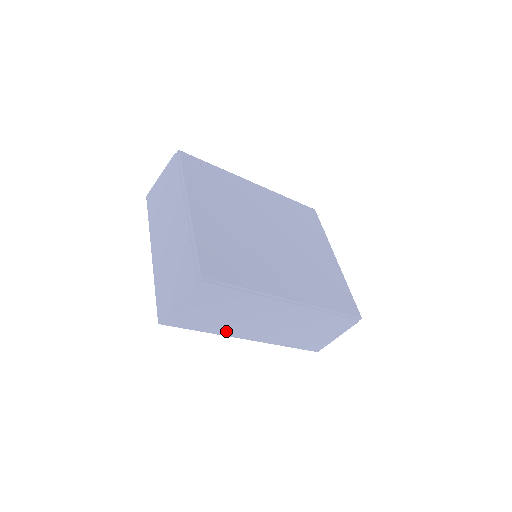
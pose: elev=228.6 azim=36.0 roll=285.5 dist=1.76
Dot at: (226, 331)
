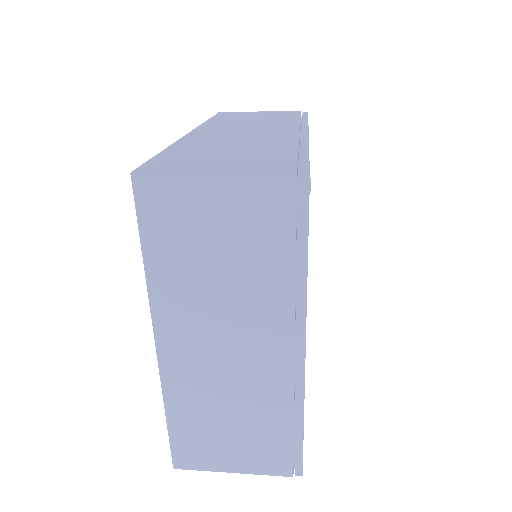
Dot at: occluded
